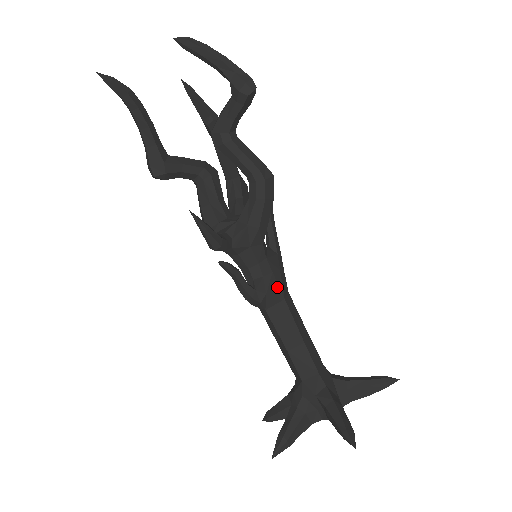
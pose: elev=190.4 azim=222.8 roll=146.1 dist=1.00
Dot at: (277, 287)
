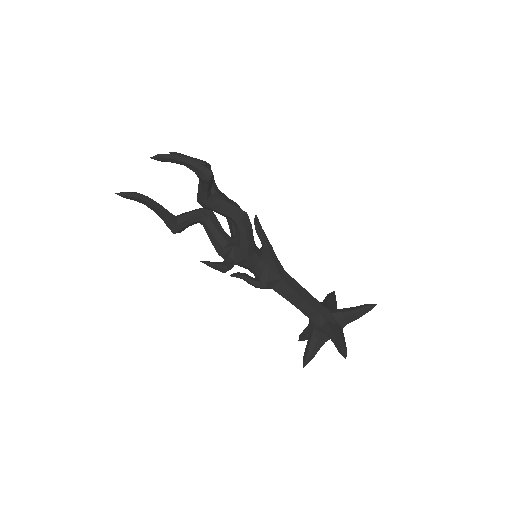
Dot at: (274, 274)
